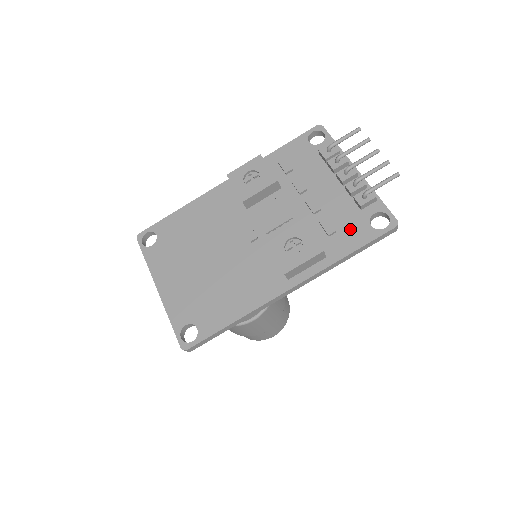
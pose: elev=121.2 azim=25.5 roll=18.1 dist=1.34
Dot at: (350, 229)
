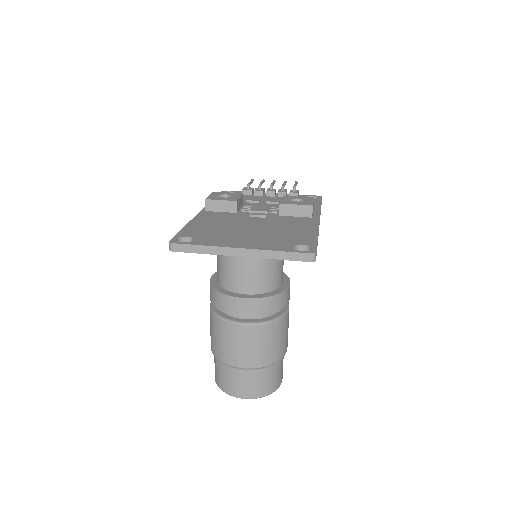
Dot at: occluded
